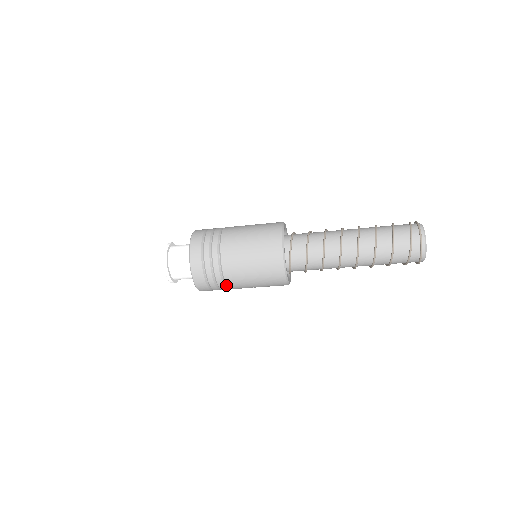
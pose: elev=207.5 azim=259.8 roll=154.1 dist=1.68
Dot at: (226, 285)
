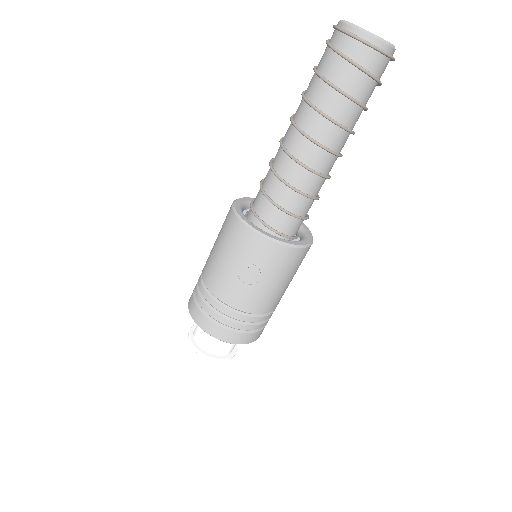
Dot at: (216, 297)
